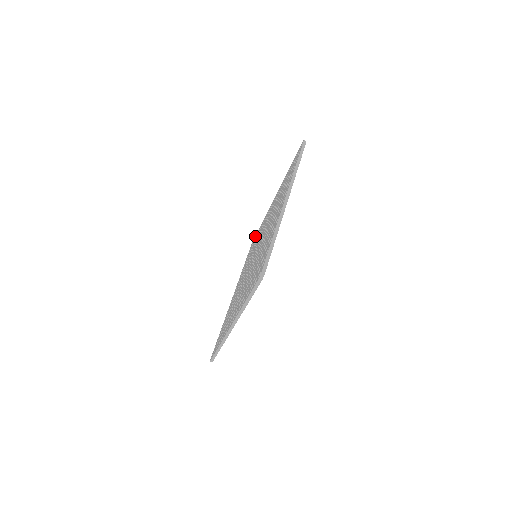
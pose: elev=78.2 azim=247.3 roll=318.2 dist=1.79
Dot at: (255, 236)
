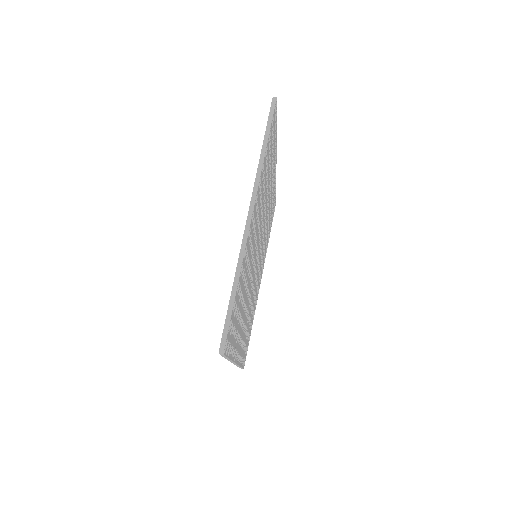
Dot at: occluded
